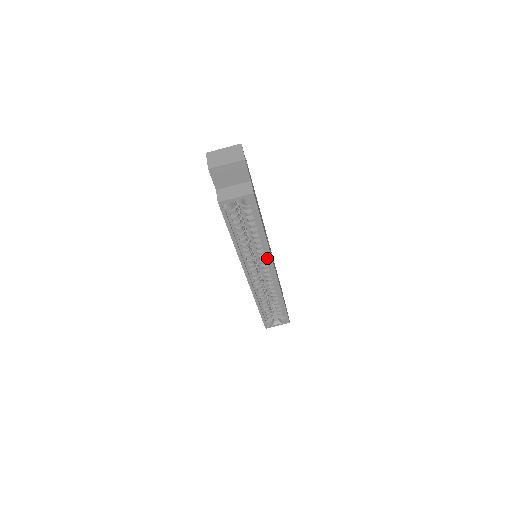
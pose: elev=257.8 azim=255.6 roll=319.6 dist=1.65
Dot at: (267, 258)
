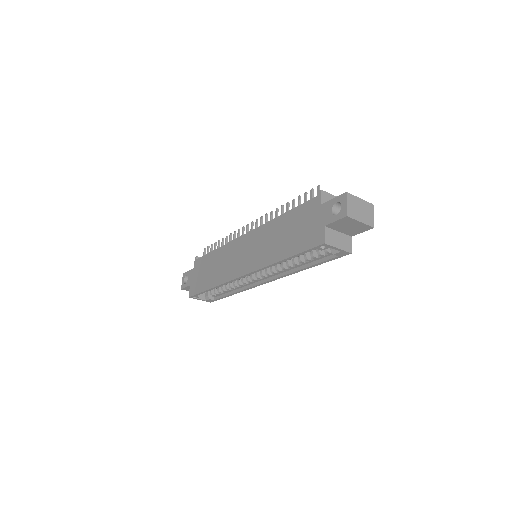
Dot at: (276, 274)
